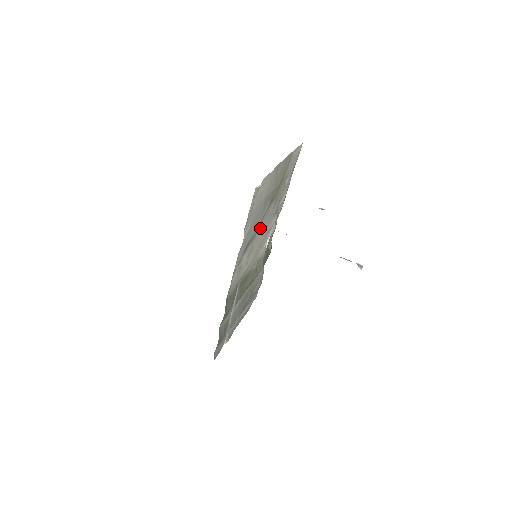
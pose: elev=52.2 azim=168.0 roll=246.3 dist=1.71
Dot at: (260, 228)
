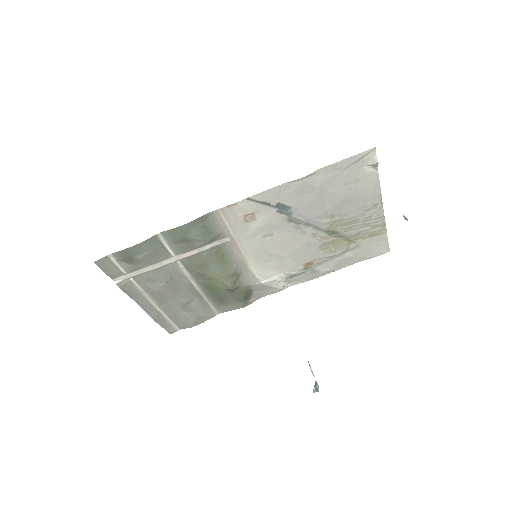
Dot at: (299, 231)
